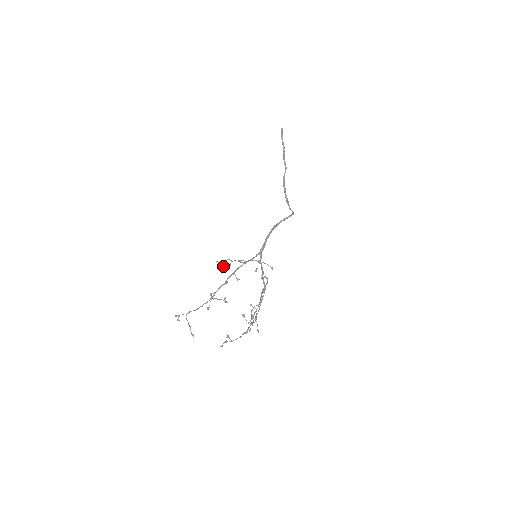
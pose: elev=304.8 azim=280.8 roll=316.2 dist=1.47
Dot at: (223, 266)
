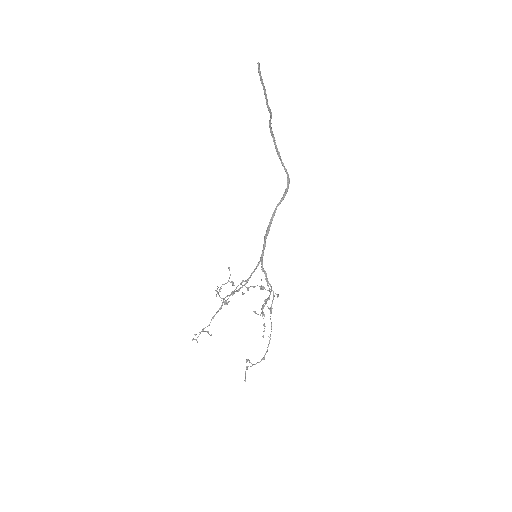
Dot at: (228, 302)
